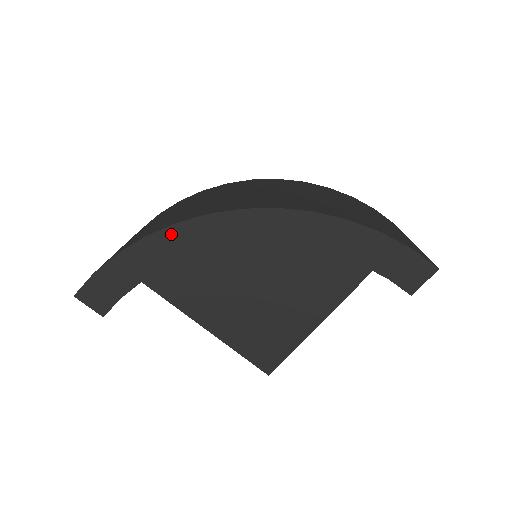
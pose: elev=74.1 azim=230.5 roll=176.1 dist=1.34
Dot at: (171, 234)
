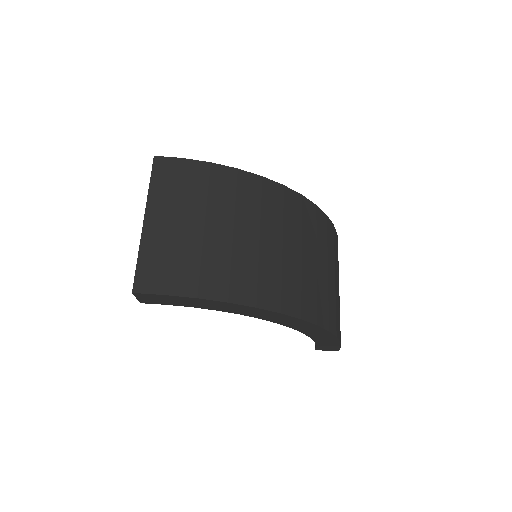
Dot at: (247, 308)
